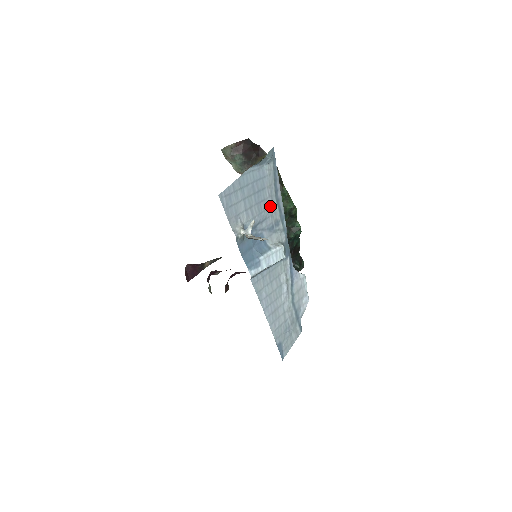
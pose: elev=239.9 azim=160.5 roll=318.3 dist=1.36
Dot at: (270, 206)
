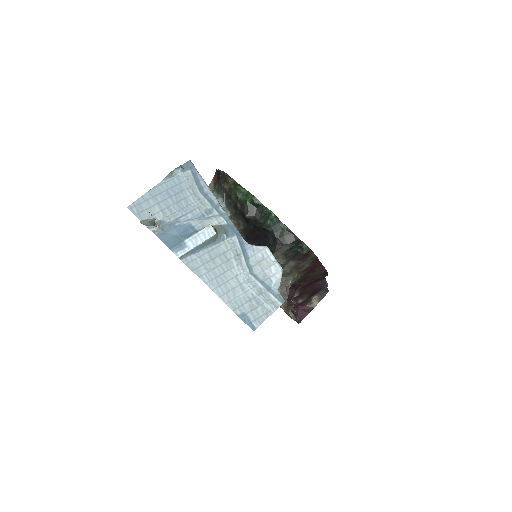
Dot at: (195, 201)
